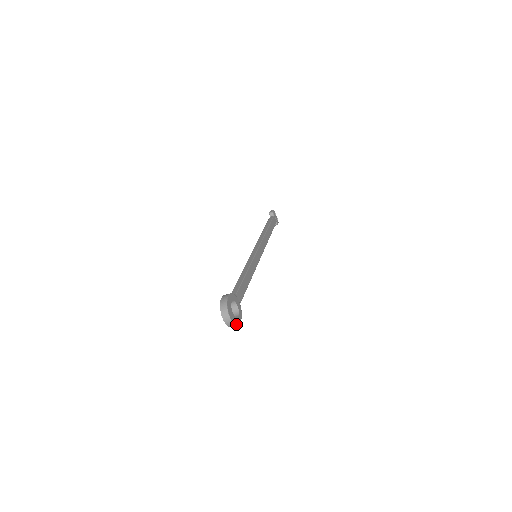
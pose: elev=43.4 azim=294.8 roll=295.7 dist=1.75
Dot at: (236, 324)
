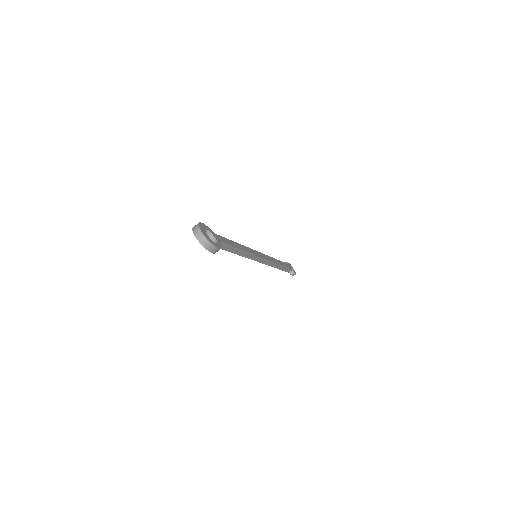
Dot at: (210, 242)
